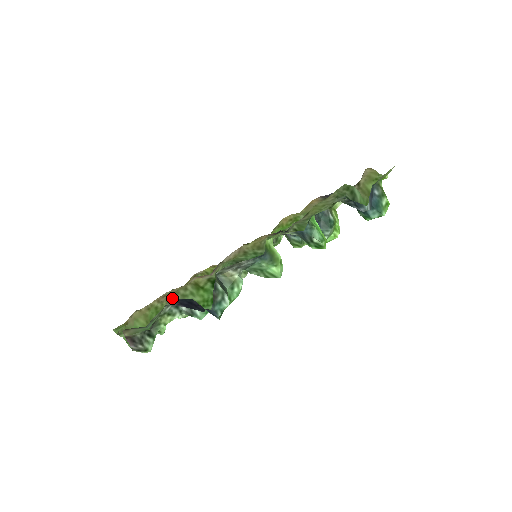
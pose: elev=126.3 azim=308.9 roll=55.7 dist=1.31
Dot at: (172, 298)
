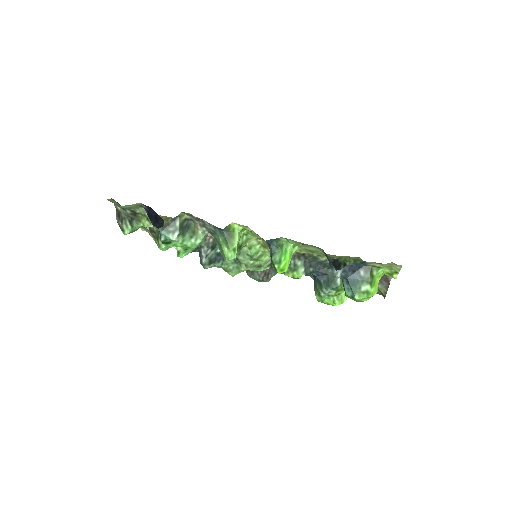
Dot at: (168, 220)
